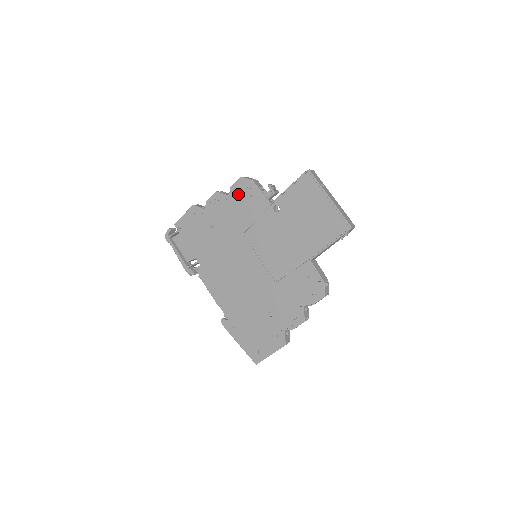
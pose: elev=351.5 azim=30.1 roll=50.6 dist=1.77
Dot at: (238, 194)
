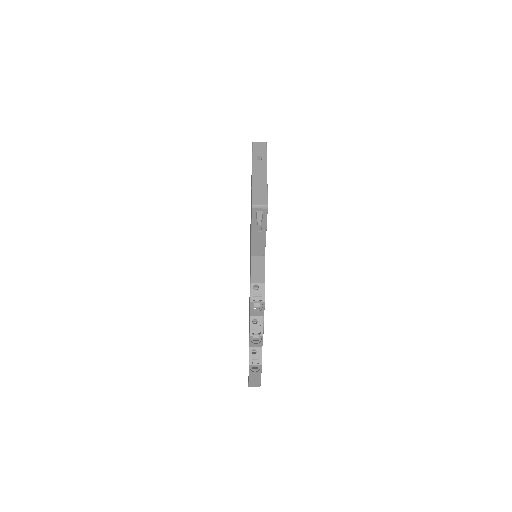
Dot at: occluded
